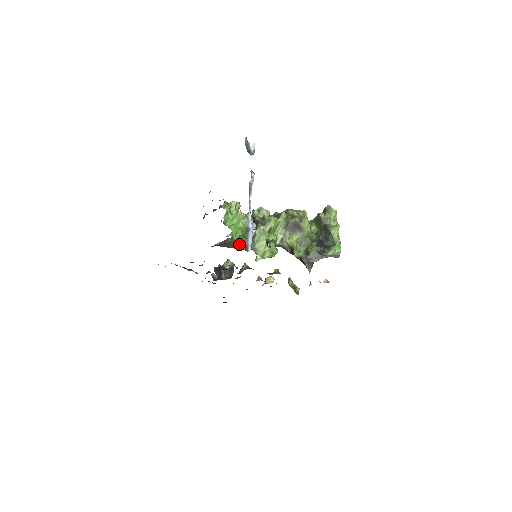
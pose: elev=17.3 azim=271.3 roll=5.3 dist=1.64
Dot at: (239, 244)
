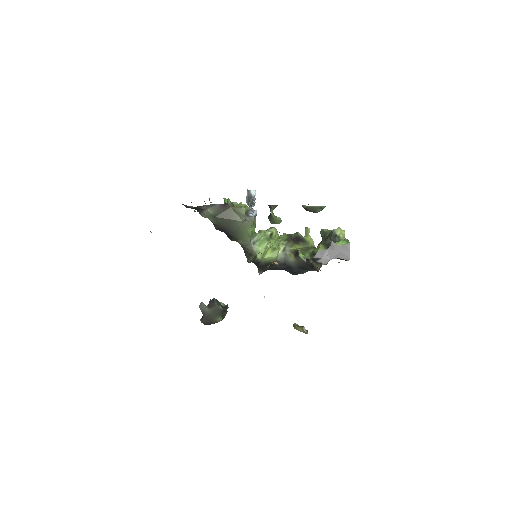
Dot at: (240, 208)
